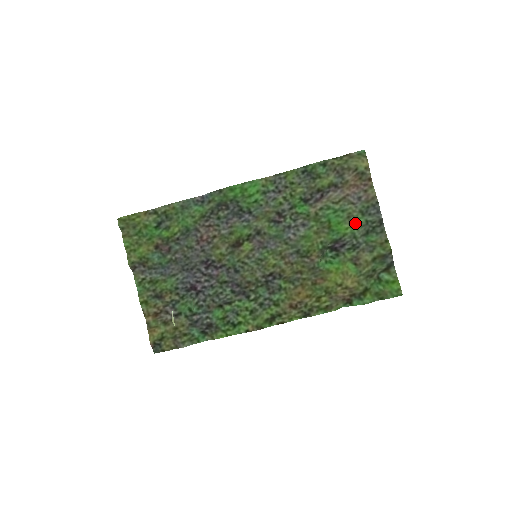
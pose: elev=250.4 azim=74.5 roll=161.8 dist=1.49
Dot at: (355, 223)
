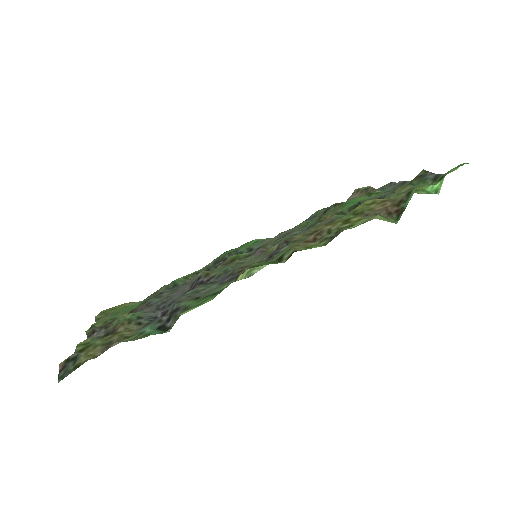
Dot at: (372, 194)
